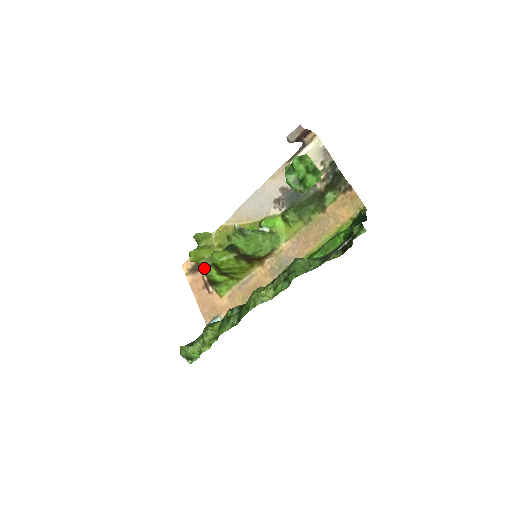
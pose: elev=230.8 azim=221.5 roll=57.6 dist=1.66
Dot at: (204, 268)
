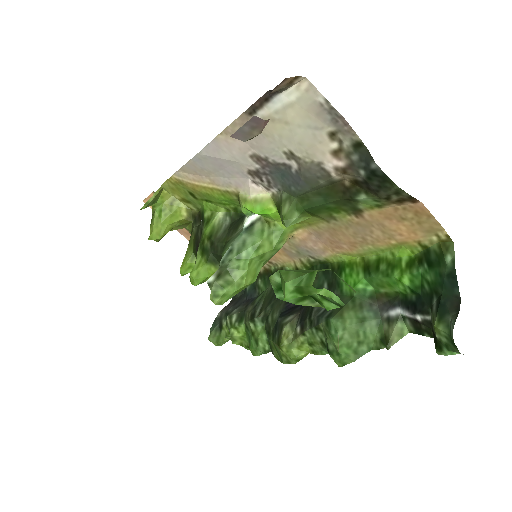
Dot at: (186, 270)
